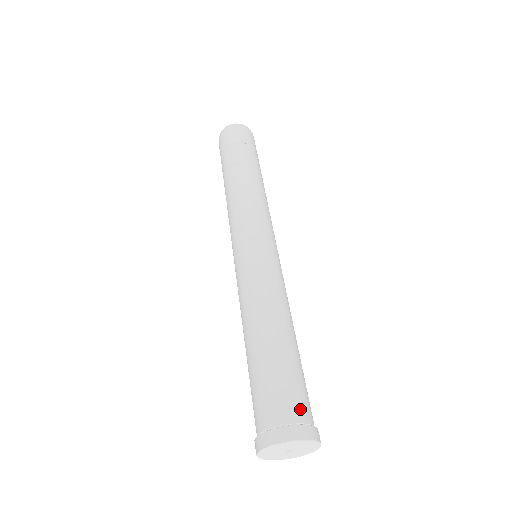
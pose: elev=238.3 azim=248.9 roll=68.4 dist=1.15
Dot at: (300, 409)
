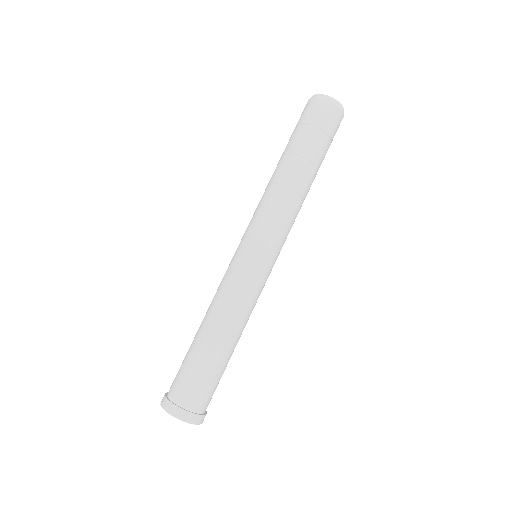
Dot at: (208, 403)
